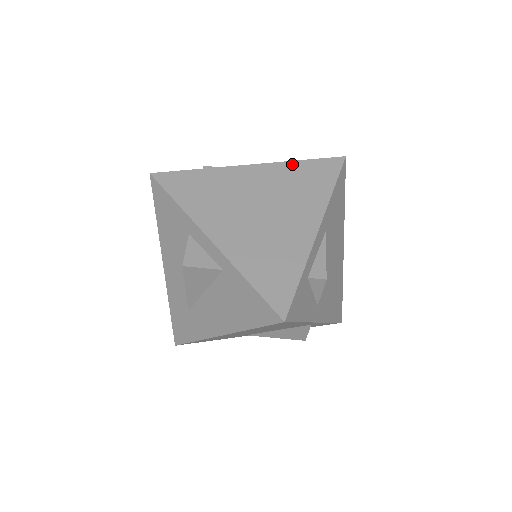
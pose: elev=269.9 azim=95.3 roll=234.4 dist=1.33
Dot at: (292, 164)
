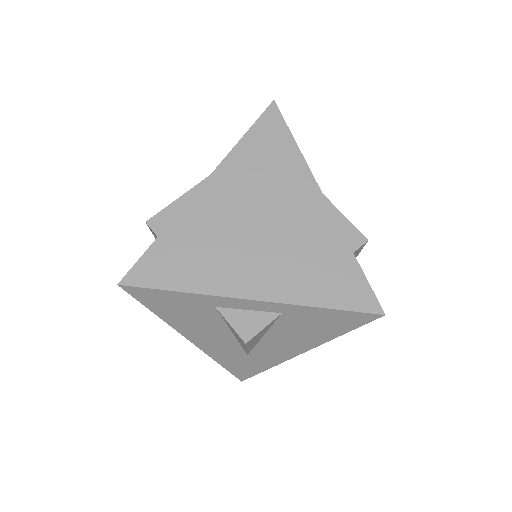
Dot at: (237, 151)
